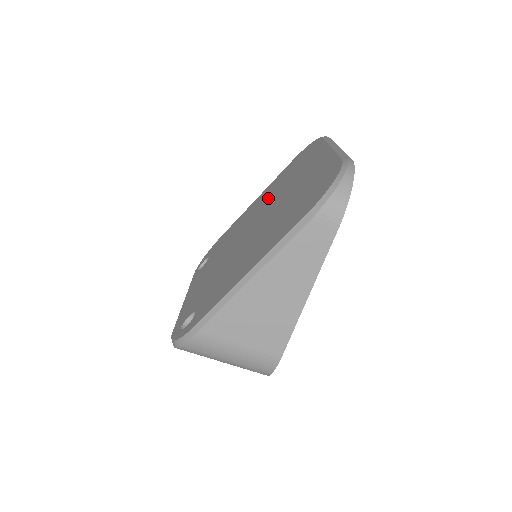
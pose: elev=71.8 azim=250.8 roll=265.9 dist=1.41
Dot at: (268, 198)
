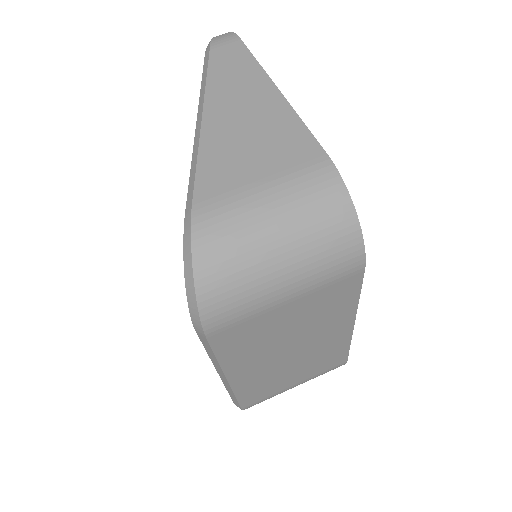
Dot at: occluded
